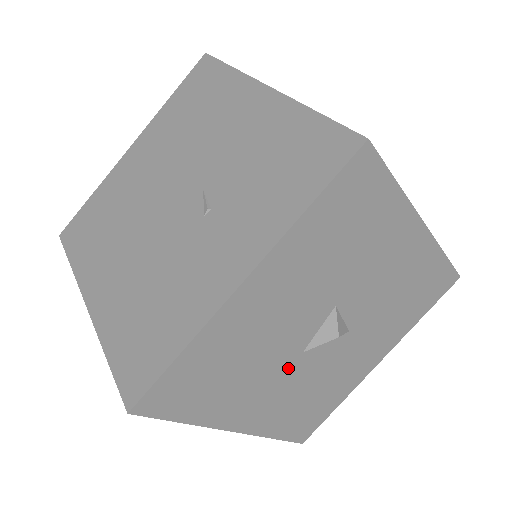
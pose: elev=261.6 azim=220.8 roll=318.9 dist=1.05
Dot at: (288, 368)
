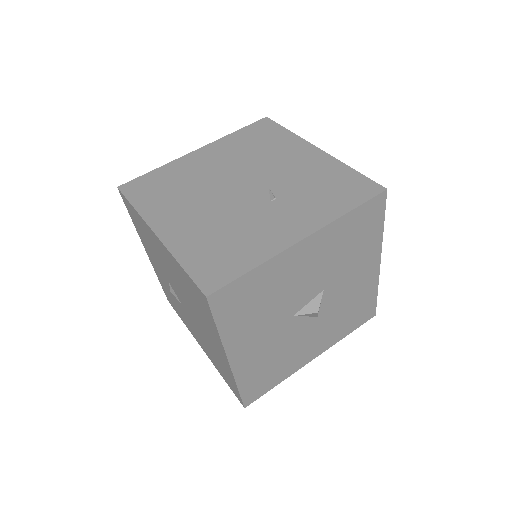
Dot at: (280, 324)
